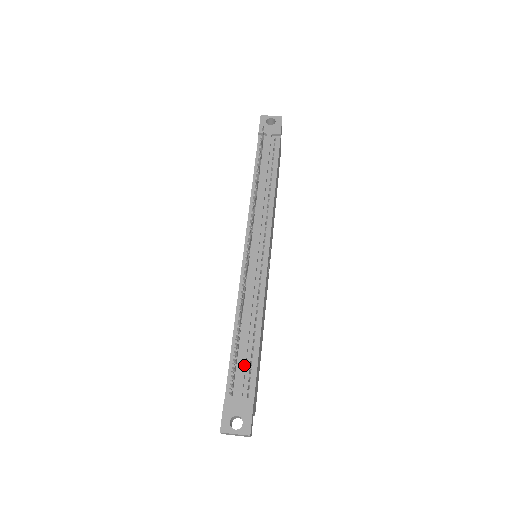
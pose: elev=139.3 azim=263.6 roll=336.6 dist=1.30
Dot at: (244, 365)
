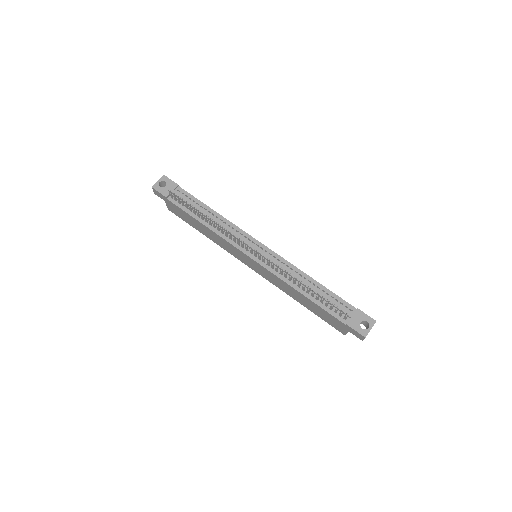
Dot at: (332, 301)
